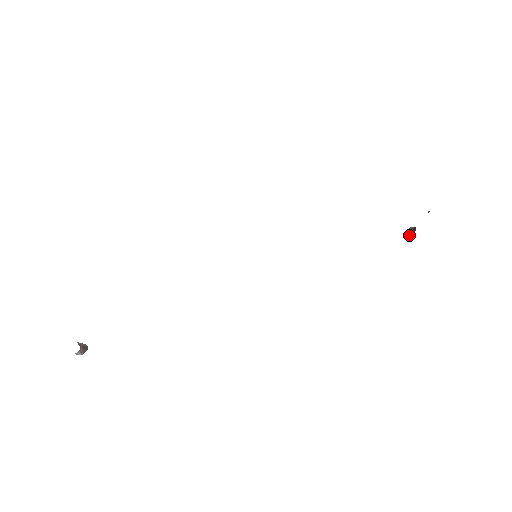
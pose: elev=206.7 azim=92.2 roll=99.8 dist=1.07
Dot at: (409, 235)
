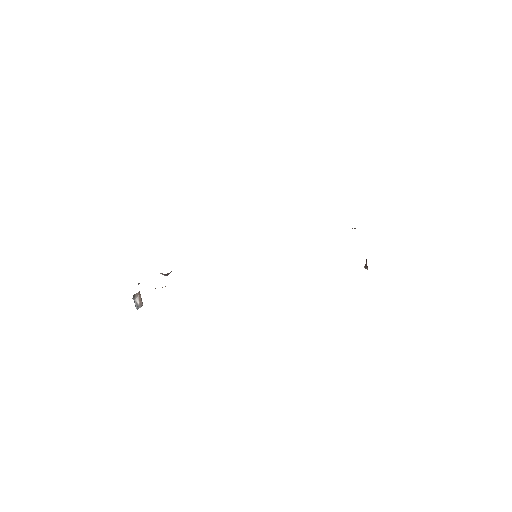
Dot at: (365, 267)
